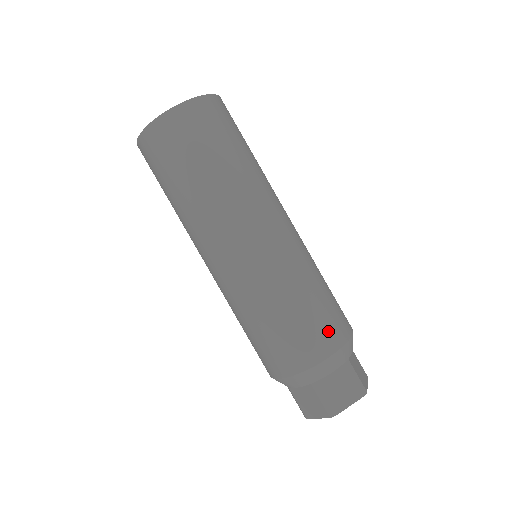
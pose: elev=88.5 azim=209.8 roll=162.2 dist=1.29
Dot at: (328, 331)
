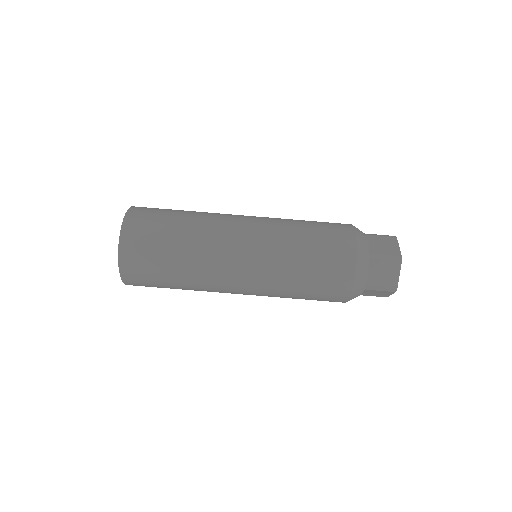
Dot at: (337, 226)
